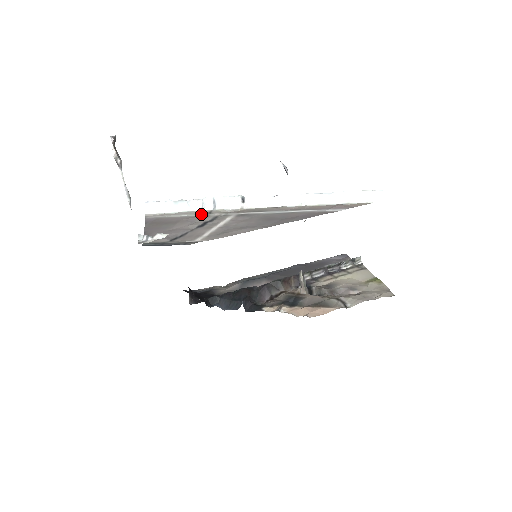
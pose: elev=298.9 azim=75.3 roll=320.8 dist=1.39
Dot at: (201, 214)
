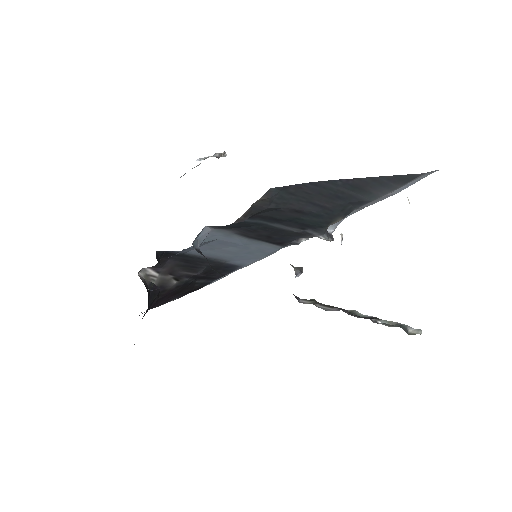
Dot at: occluded
